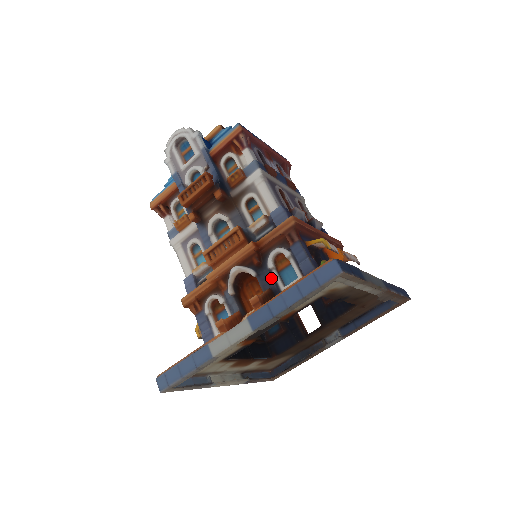
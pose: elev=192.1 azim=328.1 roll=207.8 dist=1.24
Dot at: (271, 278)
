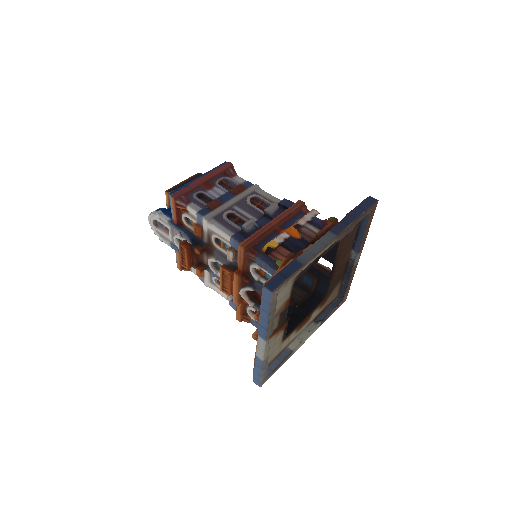
Dot at: (262, 286)
